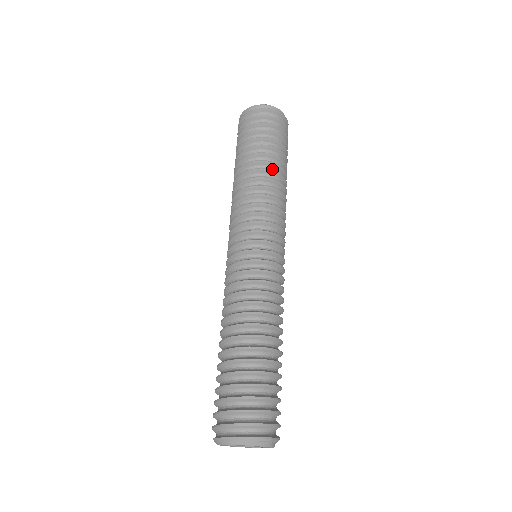
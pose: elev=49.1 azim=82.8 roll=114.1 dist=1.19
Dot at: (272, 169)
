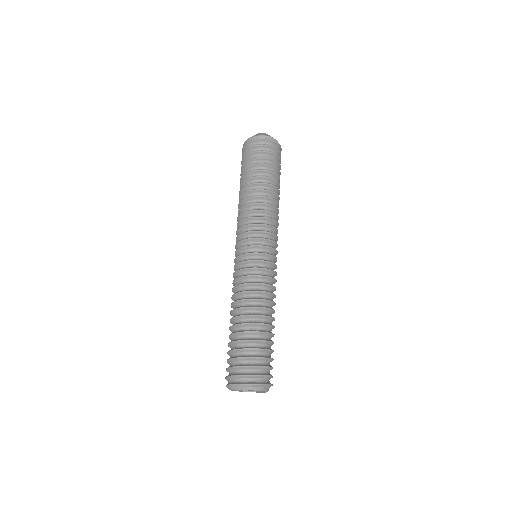
Dot at: (256, 188)
